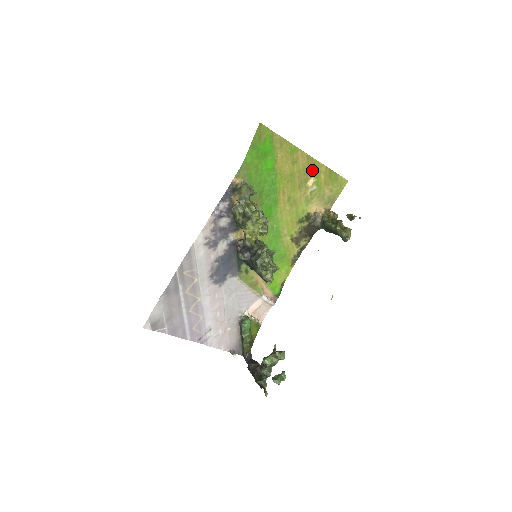
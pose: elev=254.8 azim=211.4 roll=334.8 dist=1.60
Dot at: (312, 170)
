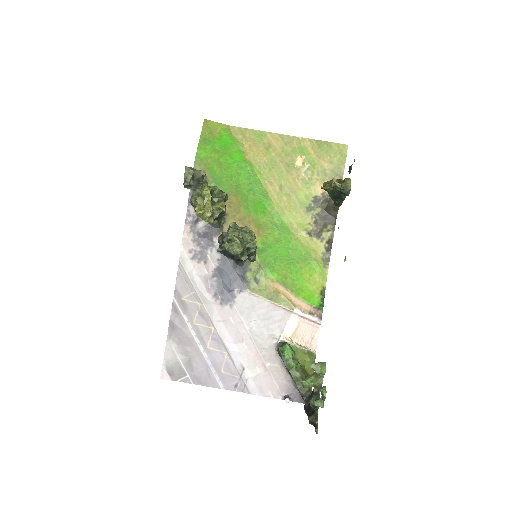
Dot at: (294, 148)
